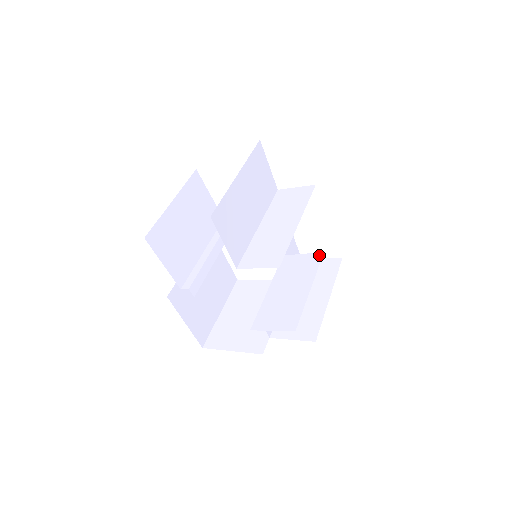
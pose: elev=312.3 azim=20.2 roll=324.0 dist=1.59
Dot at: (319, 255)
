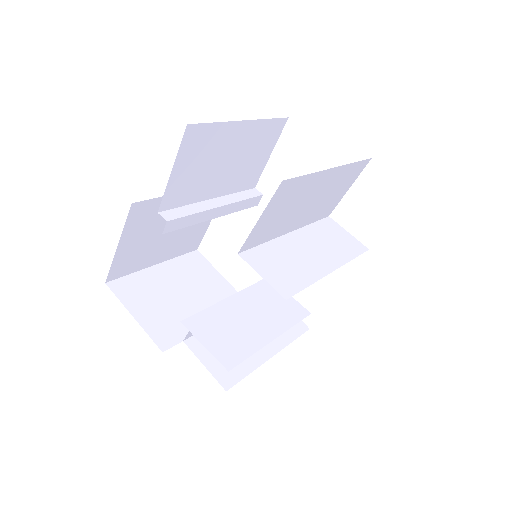
Dot at: (305, 312)
